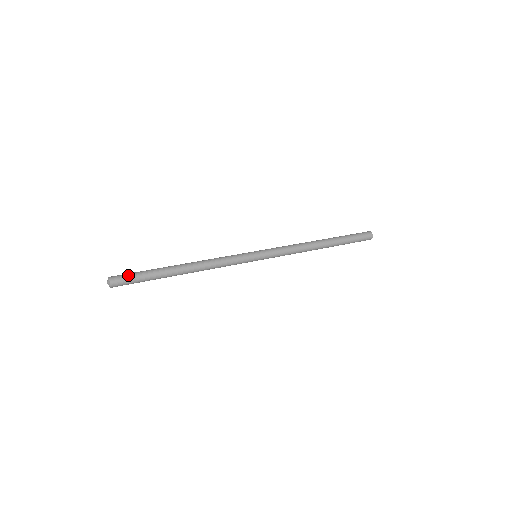
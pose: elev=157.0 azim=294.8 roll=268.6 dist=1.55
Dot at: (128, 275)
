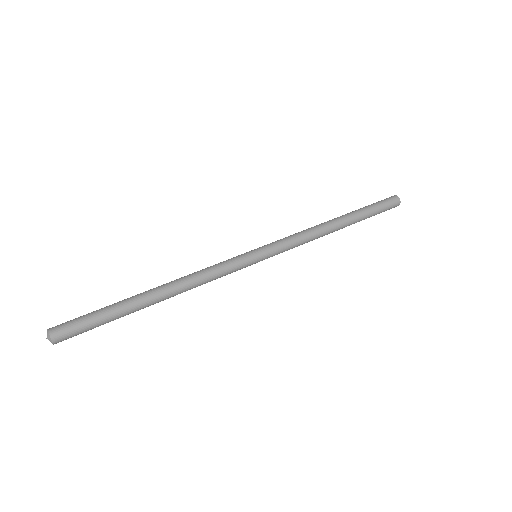
Dot at: (76, 319)
